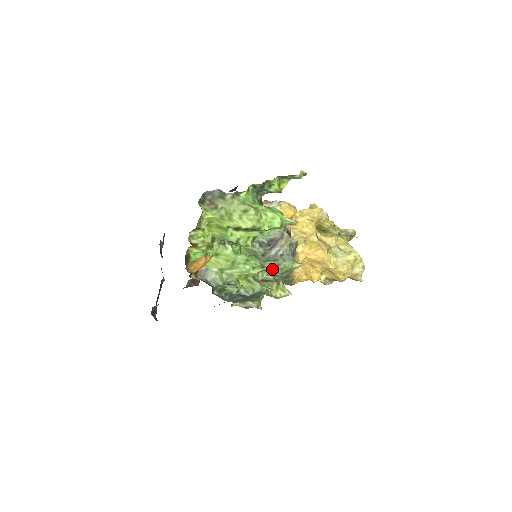
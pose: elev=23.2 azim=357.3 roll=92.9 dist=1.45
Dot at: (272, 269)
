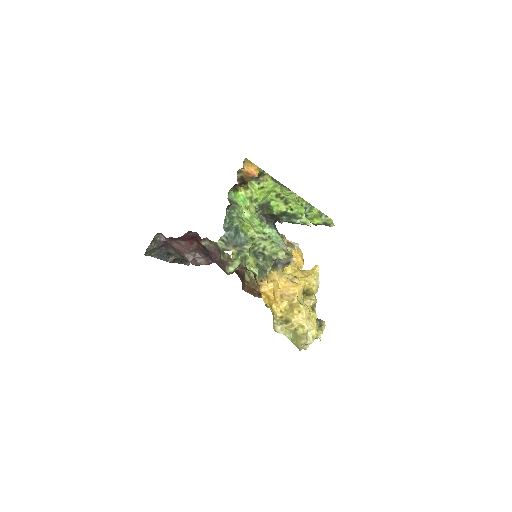
Dot at: (267, 242)
